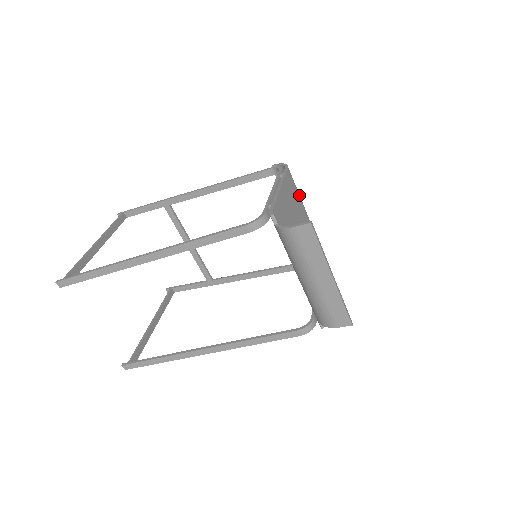
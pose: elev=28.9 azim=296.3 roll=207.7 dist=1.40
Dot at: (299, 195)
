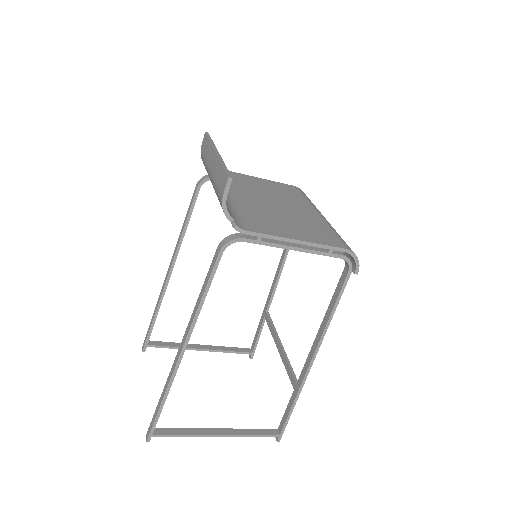
Dot at: (307, 200)
